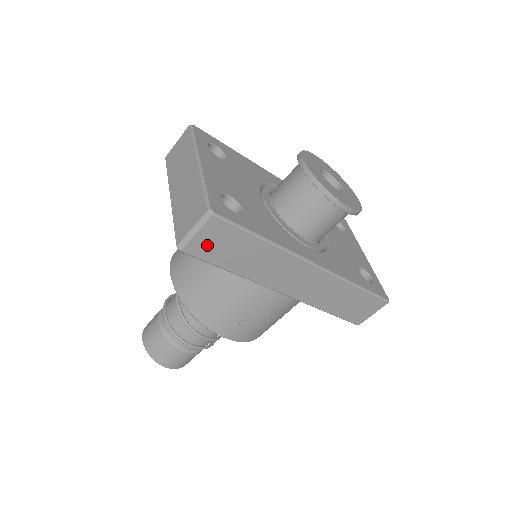
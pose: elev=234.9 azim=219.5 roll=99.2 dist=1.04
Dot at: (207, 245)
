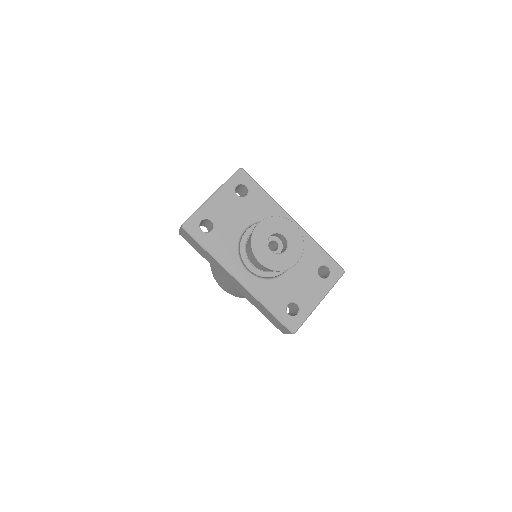
Dot at: (187, 238)
